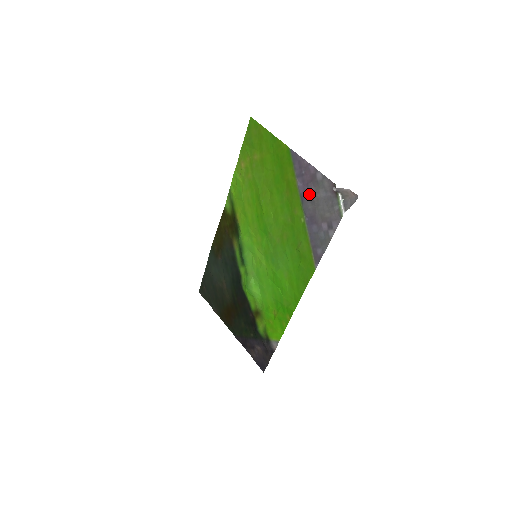
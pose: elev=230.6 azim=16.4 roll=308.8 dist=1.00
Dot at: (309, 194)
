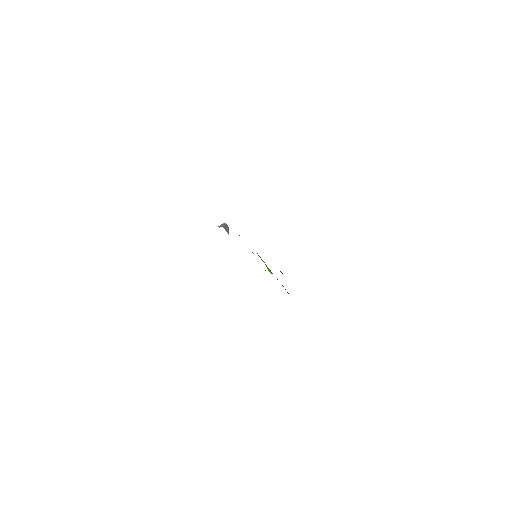
Dot at: occluded
